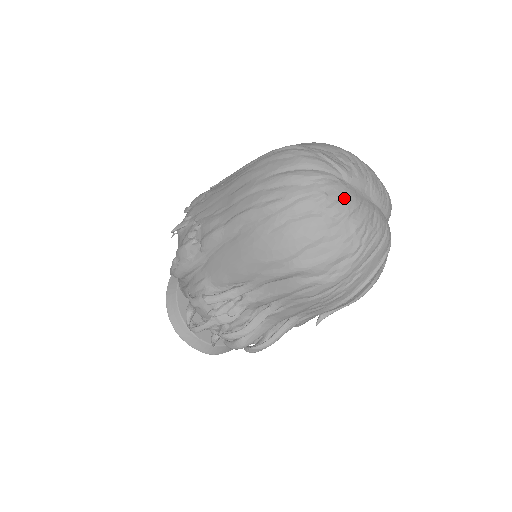
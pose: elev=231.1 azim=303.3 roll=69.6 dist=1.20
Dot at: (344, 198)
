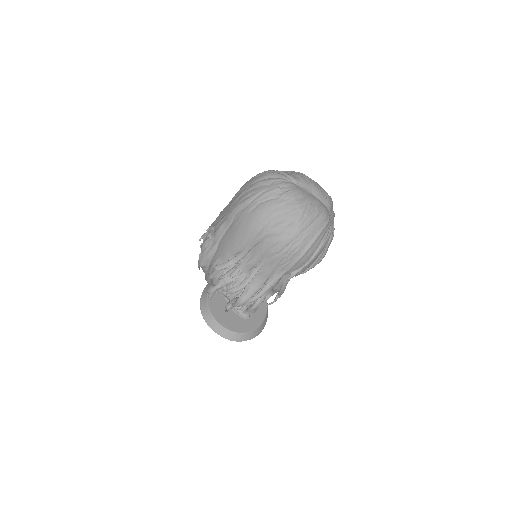
Dot at: (291, 190)
